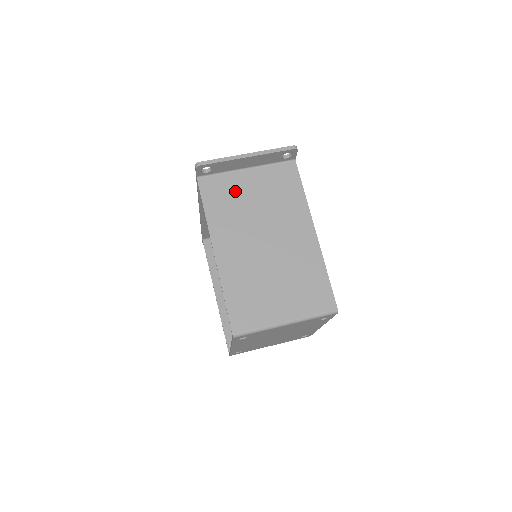
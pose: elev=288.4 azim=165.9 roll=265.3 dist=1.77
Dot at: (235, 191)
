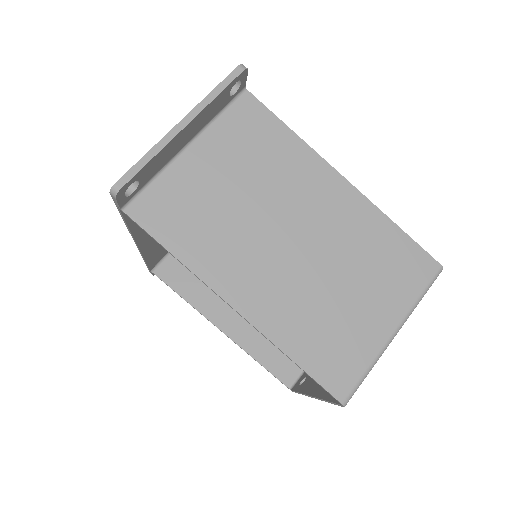
Dot at: (195, 193)
